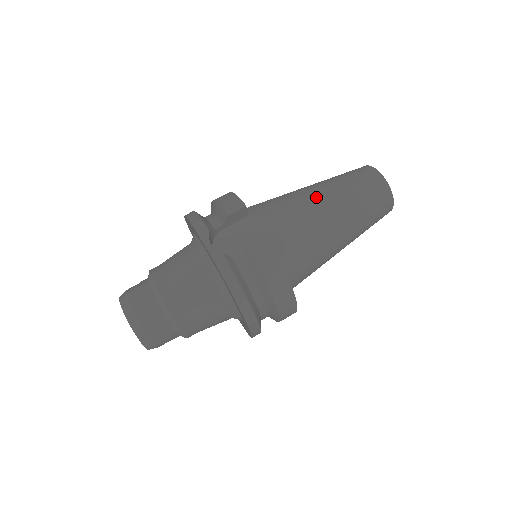
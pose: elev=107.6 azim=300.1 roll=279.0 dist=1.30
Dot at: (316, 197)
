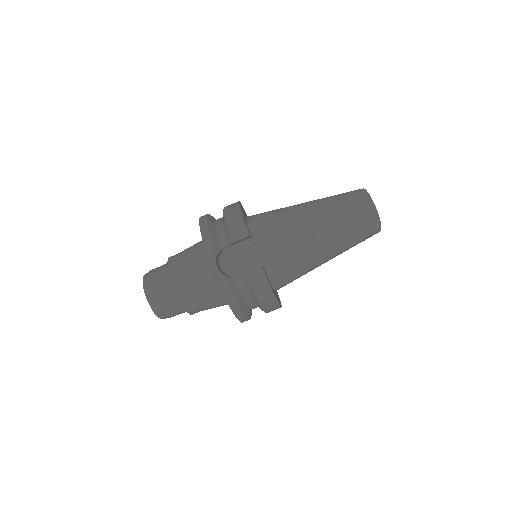
Dot at: (312, 225)
